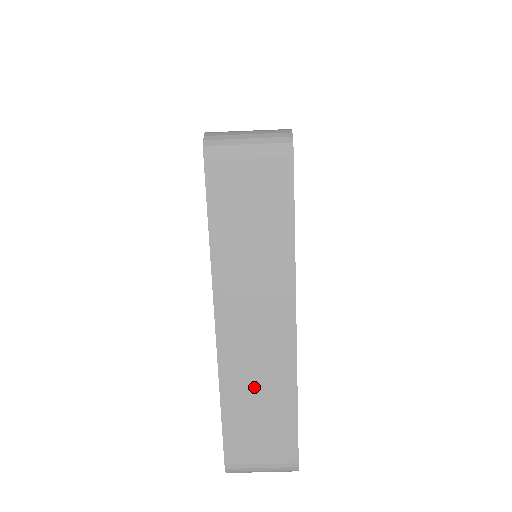
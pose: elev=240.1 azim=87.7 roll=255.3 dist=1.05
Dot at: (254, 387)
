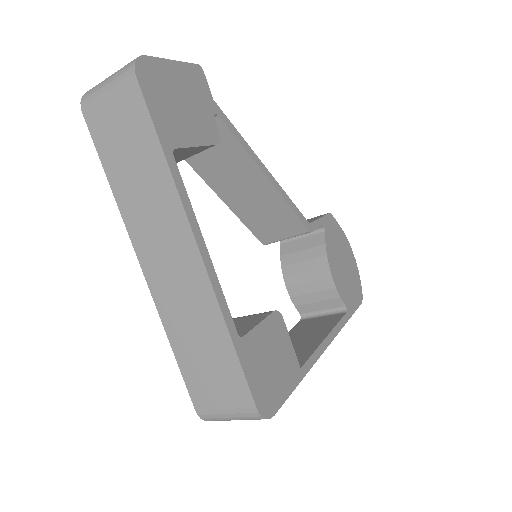
Dot at: occluded
